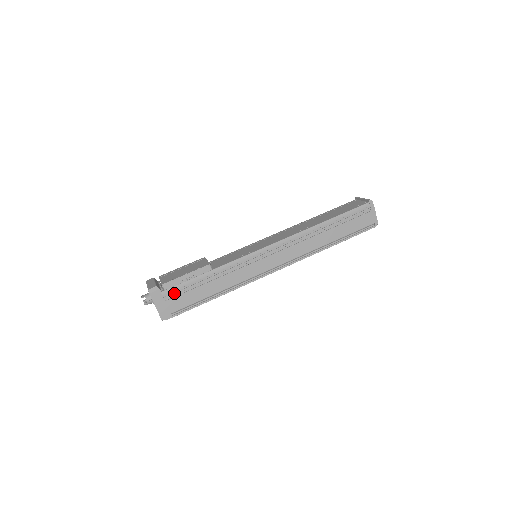
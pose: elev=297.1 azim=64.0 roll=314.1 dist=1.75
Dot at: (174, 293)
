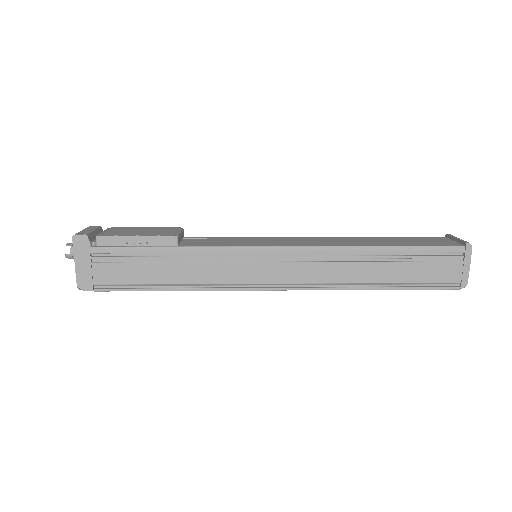
Dot at: (109, 256)
